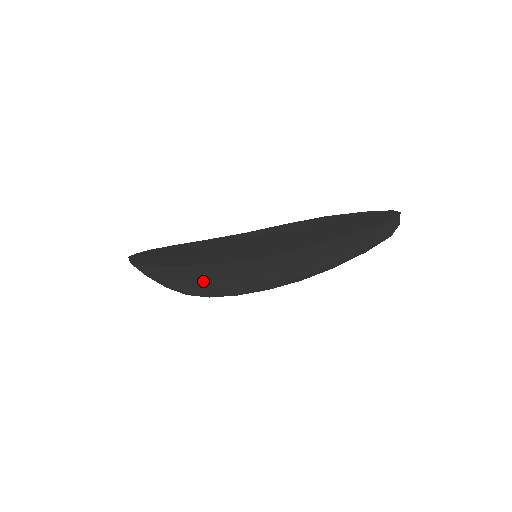
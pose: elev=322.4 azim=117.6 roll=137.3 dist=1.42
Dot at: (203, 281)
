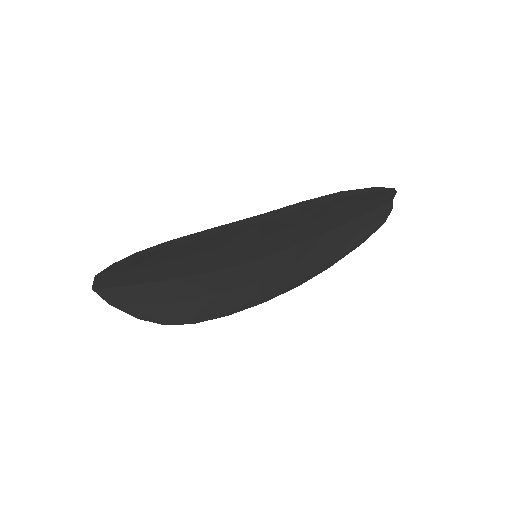
Dot at: (188, 301)
